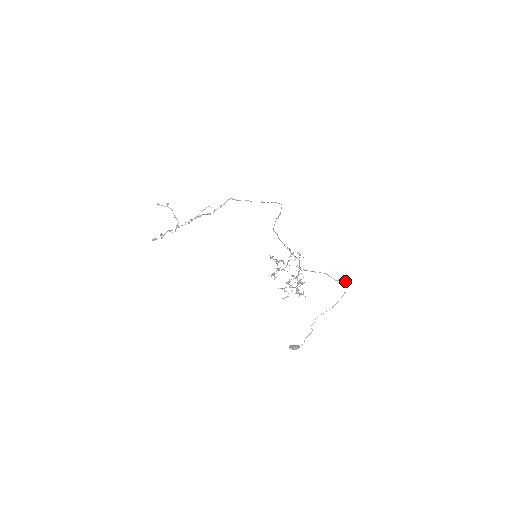
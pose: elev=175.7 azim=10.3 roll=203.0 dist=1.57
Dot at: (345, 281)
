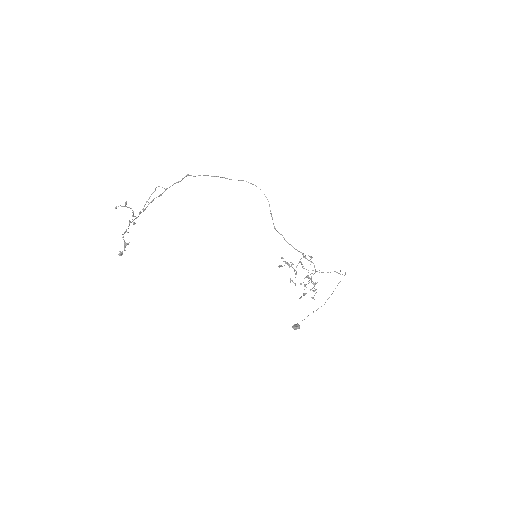
Dot at: occluded
